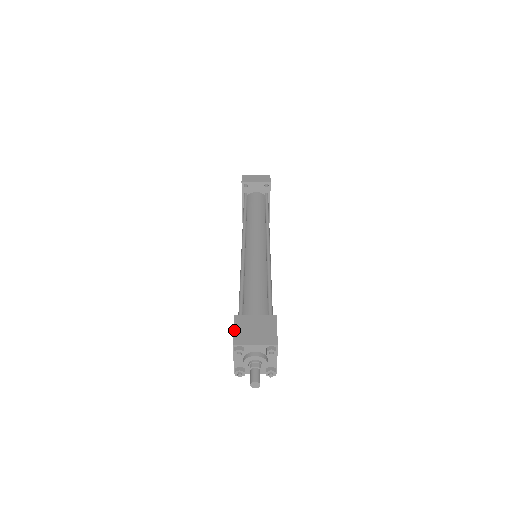
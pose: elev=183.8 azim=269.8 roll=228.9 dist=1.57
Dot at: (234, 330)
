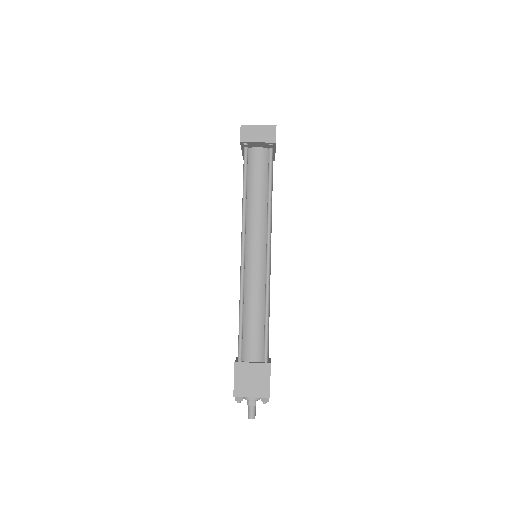
Dot at: (234, 380)
